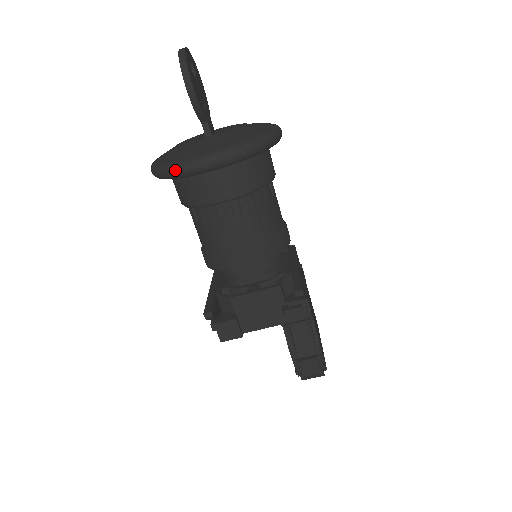
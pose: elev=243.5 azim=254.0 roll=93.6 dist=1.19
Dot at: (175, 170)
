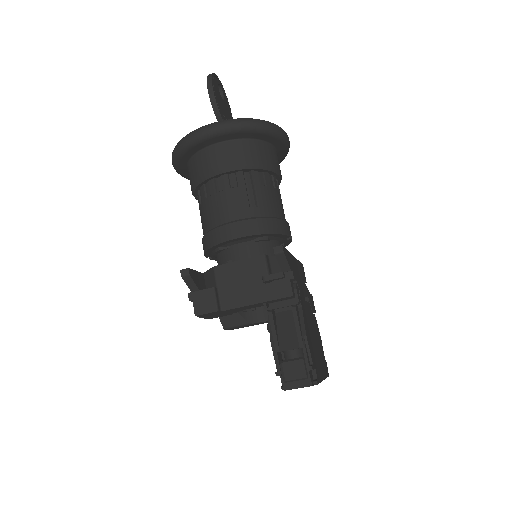
Dot at: (184, 139)
